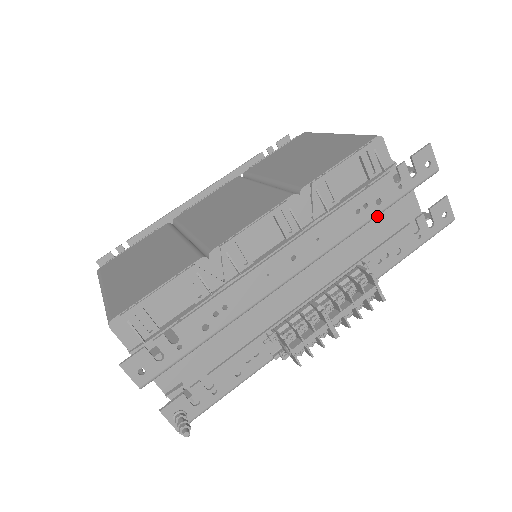
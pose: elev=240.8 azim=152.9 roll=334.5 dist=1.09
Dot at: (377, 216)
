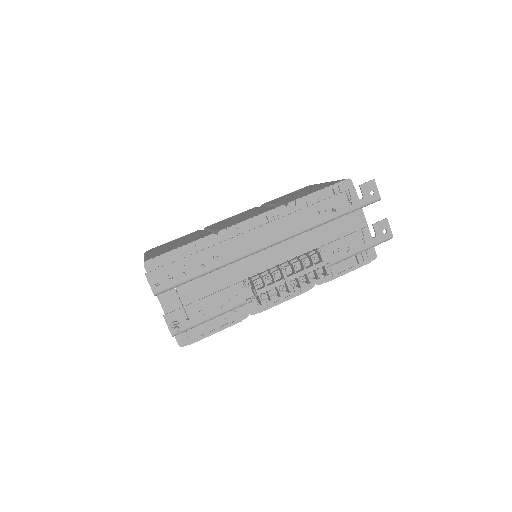
Dot at: (334, 222)
